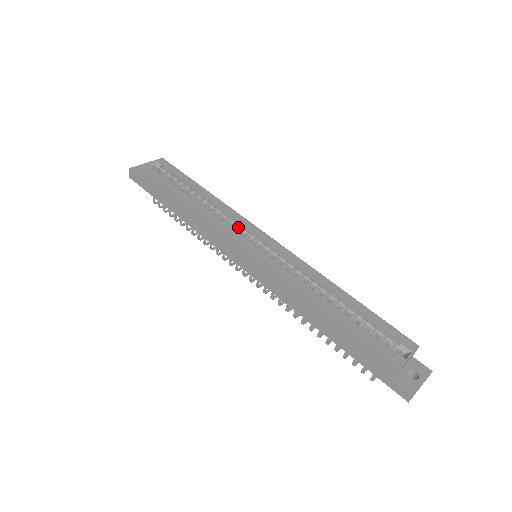
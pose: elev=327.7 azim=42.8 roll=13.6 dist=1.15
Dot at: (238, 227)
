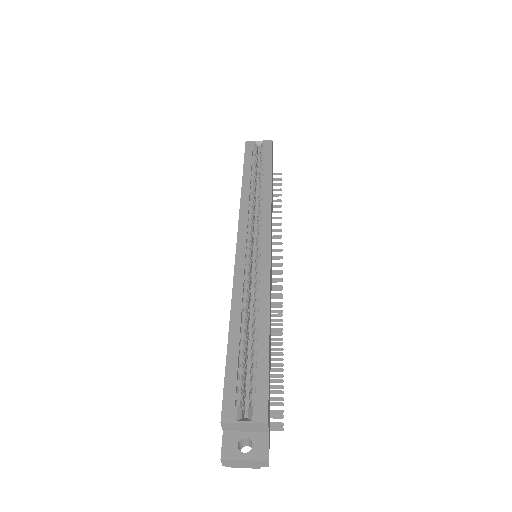
Dot at: (258, 222)
